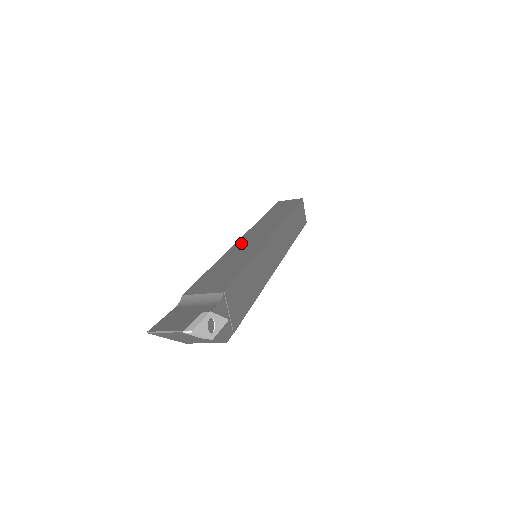
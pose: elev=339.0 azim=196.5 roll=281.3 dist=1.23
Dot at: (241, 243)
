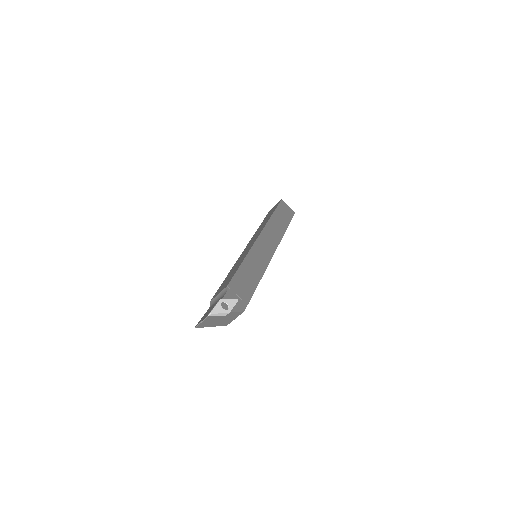
Dot at: (242, 254)
